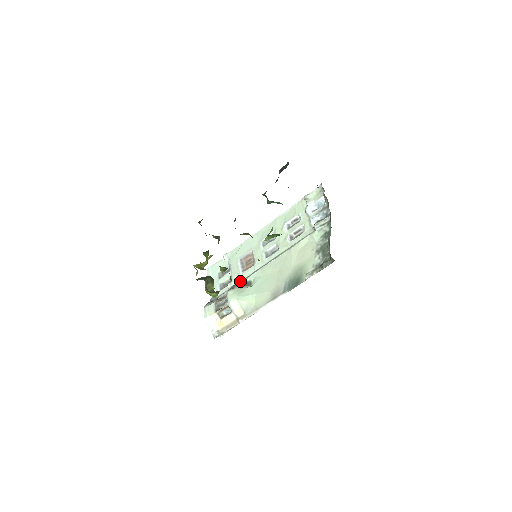
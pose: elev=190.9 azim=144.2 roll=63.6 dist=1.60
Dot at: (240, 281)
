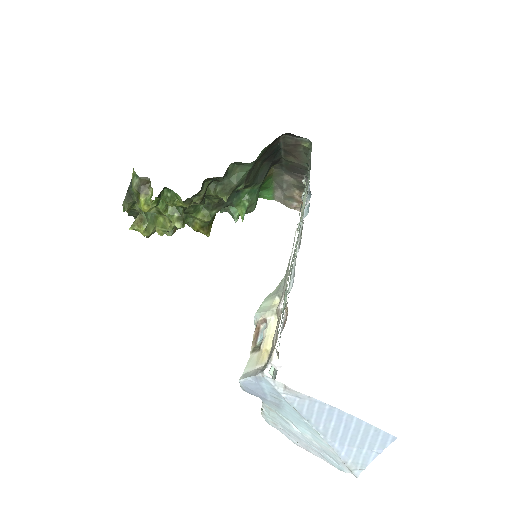
Dot at: occluded
